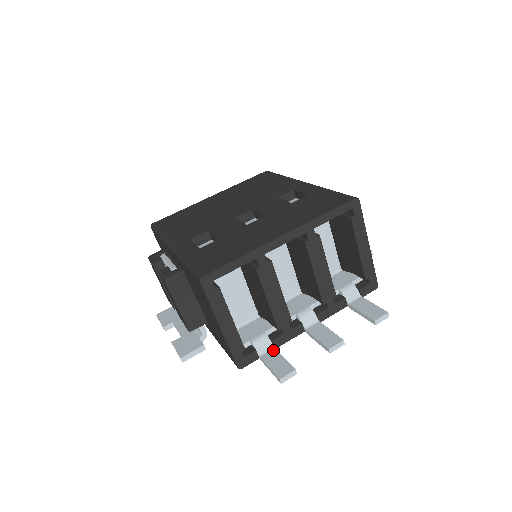
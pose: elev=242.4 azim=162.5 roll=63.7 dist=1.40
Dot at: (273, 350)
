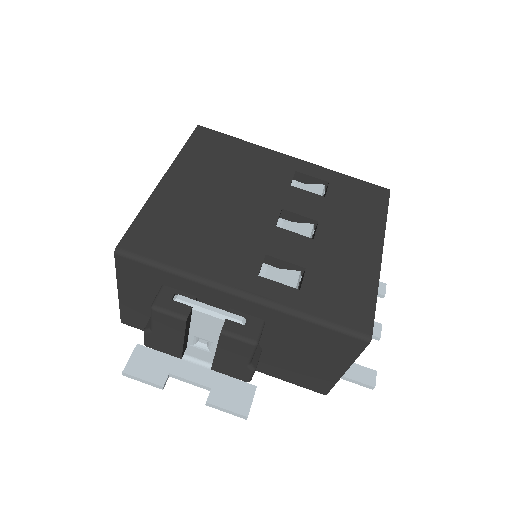
Dot at: occluded
